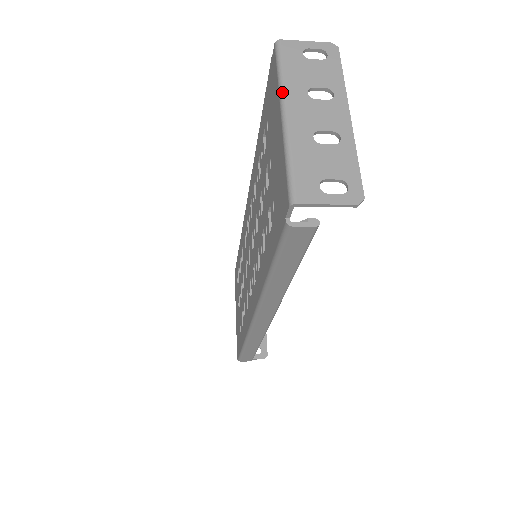
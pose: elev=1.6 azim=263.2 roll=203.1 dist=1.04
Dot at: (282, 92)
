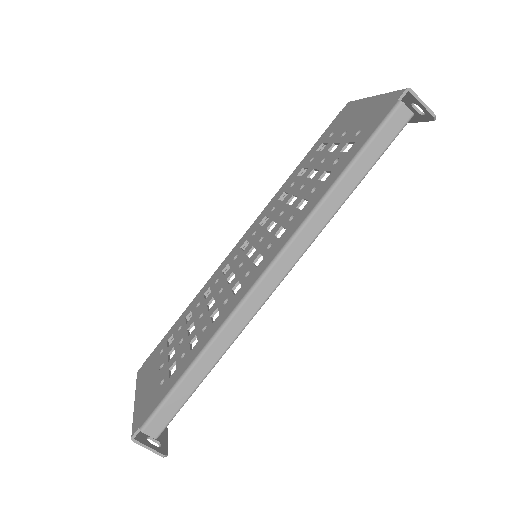
Dot at: (368, 97)
